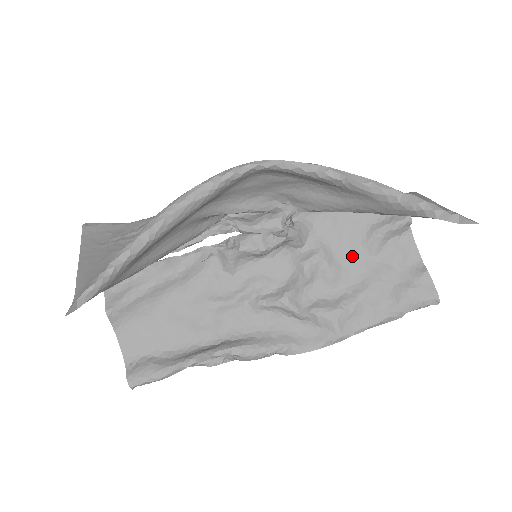
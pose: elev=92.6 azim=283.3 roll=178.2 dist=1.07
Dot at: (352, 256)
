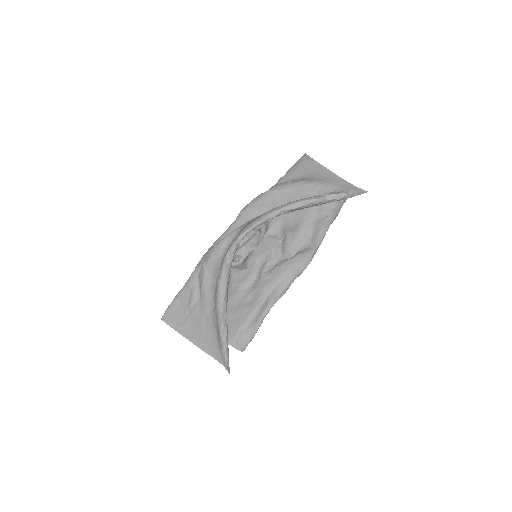
Dot at: occluded
